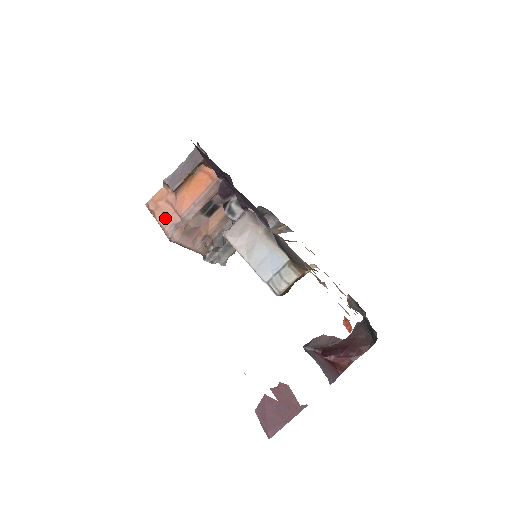
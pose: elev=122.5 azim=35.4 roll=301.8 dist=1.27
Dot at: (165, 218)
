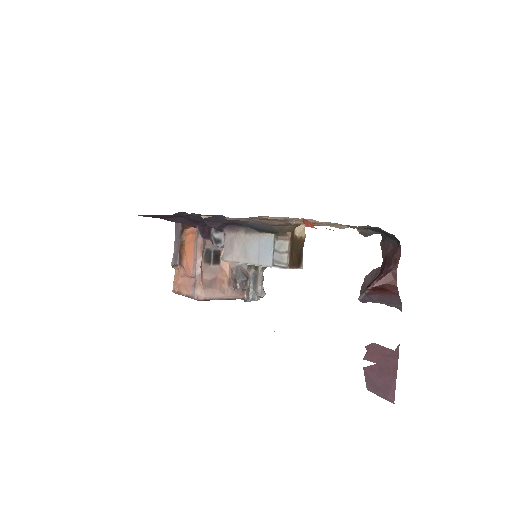
Dot at: (186, 288)
